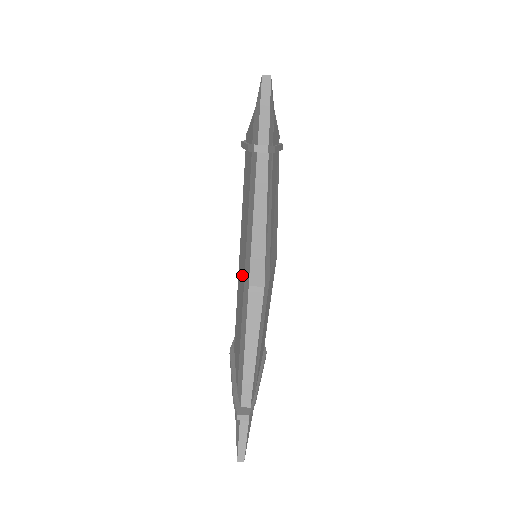
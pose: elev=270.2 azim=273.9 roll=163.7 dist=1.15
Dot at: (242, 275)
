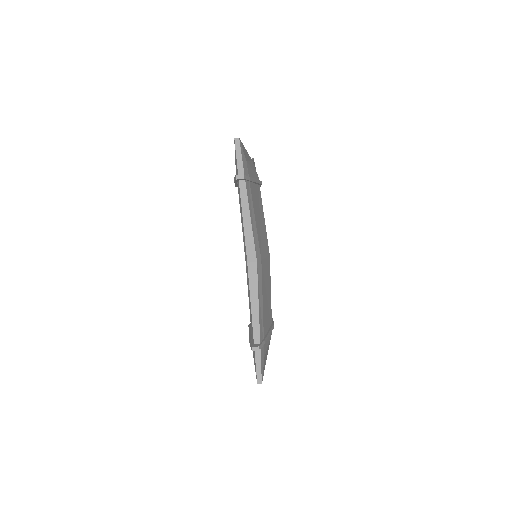
Dot at: occluded
